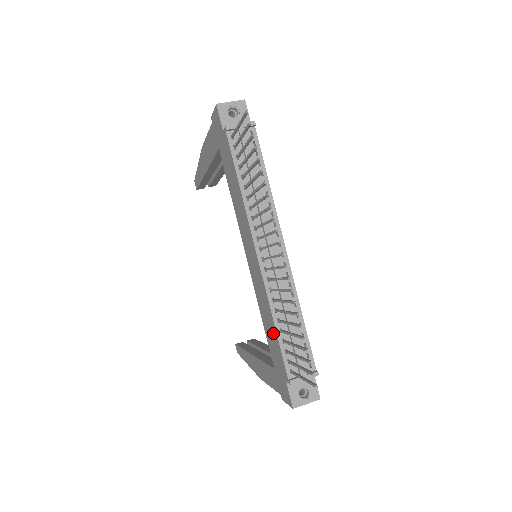
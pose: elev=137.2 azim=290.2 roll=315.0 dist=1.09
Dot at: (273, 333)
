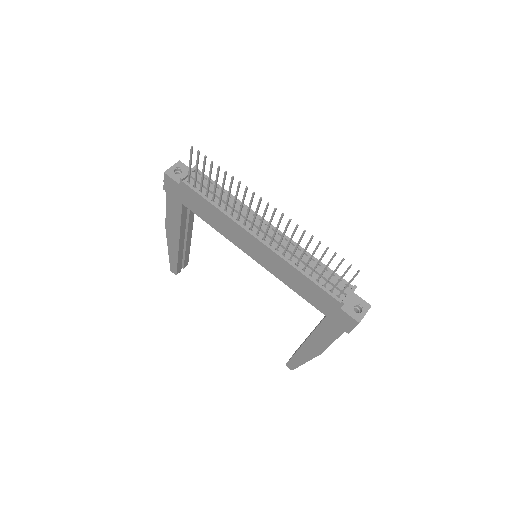
Dot at: (306, 284)
